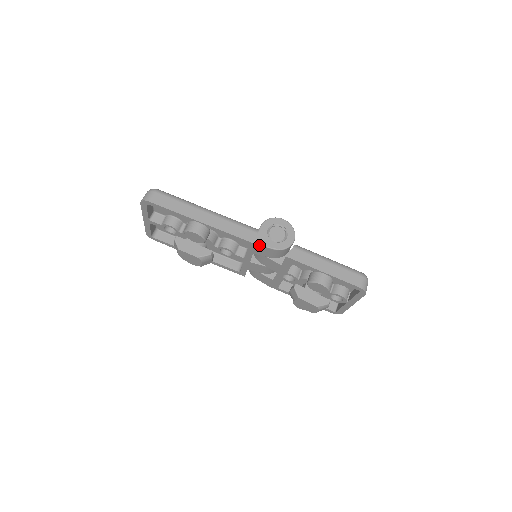
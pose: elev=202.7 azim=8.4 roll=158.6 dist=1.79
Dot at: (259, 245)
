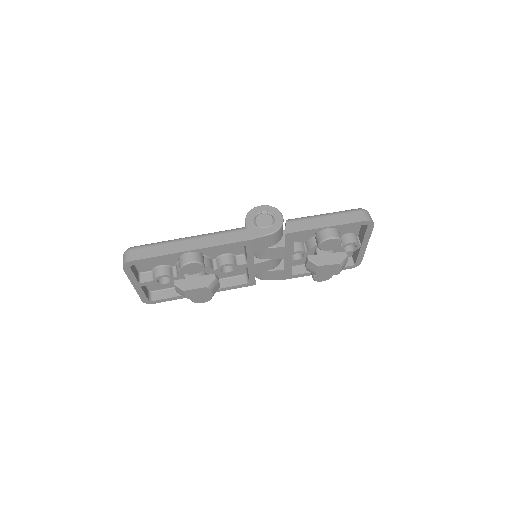
Dot at: (255, 238)
